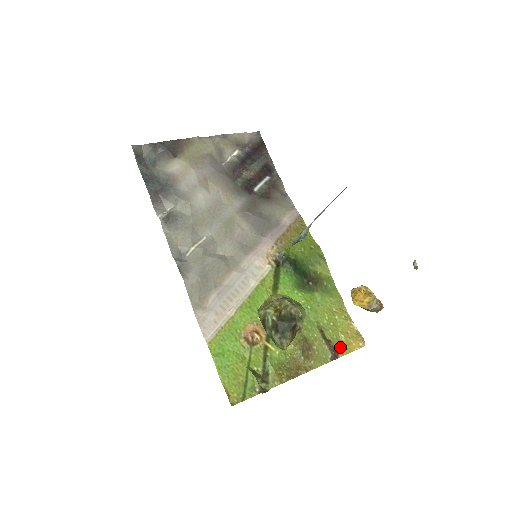
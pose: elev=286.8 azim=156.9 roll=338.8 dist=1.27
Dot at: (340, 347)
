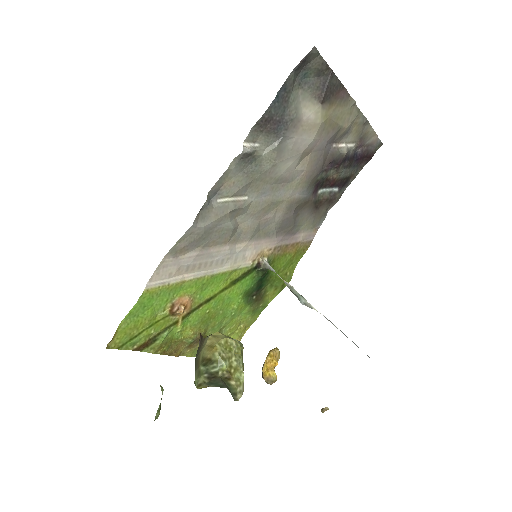
Dot at: occluded
